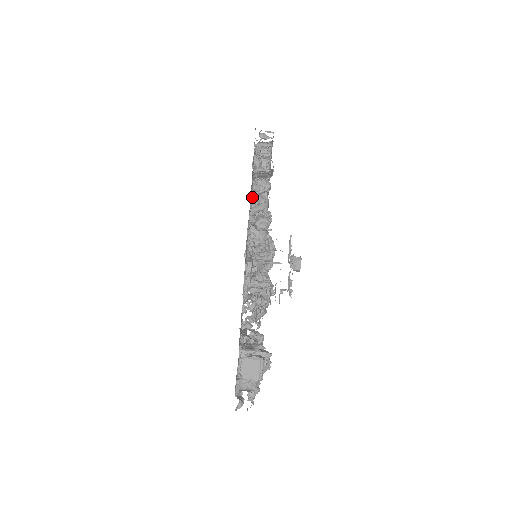
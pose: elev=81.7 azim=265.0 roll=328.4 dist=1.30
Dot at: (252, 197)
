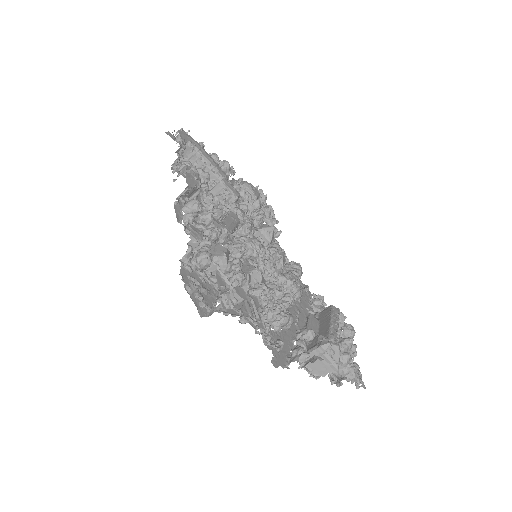
Dot at: occluded
